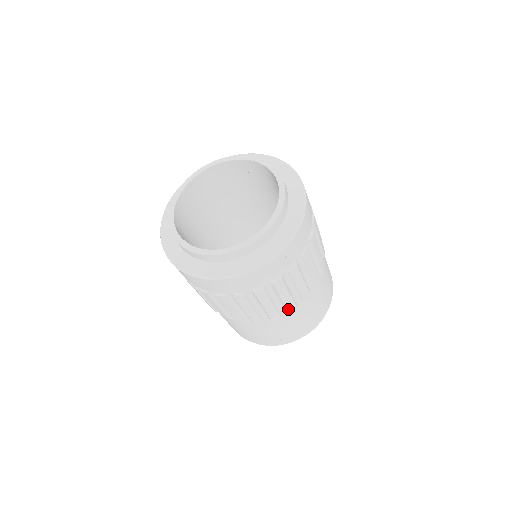
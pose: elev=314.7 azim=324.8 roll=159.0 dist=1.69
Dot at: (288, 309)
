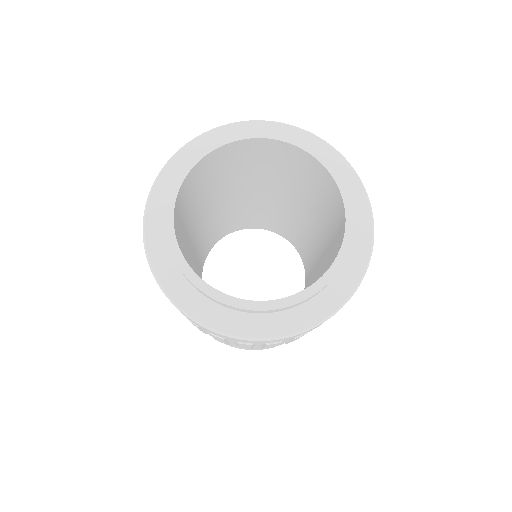
Dot at: occluded
